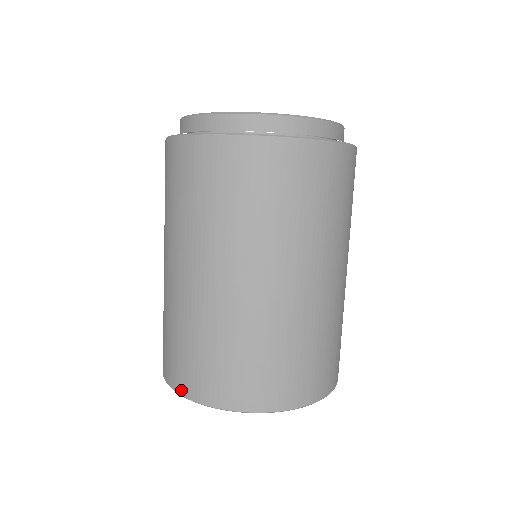
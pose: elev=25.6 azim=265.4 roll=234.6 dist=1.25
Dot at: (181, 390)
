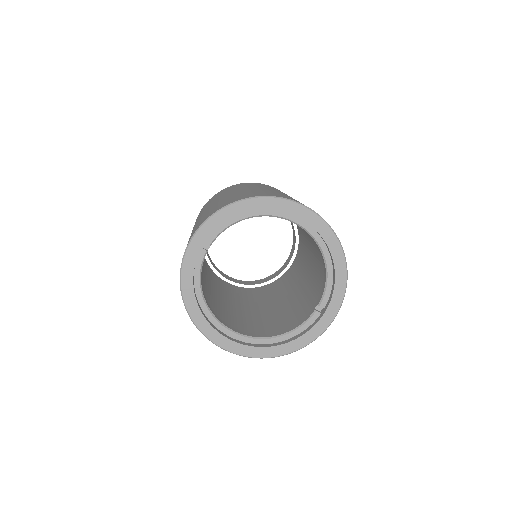
Dot at: (221, 207)
